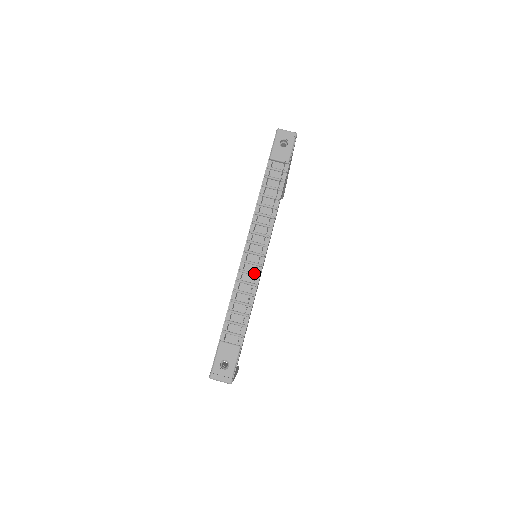
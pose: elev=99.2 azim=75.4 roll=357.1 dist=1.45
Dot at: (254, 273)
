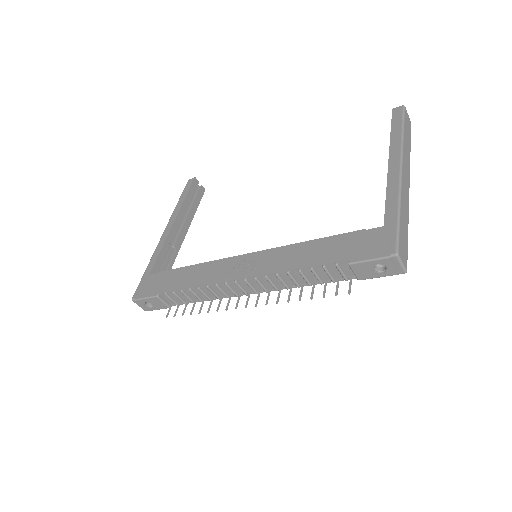
Dot at: (226, 295)
